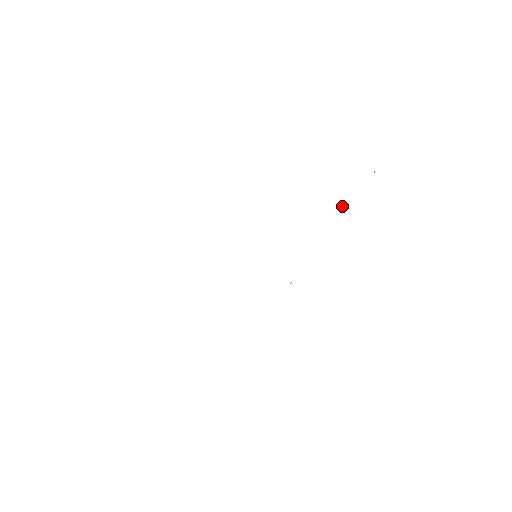
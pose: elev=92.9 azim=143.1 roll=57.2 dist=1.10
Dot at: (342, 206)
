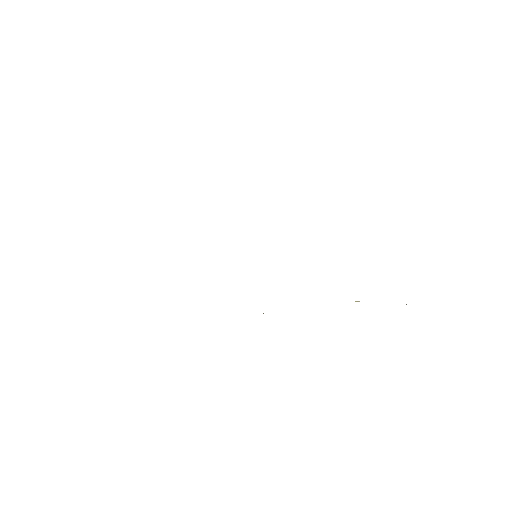
Dot at: occluded
